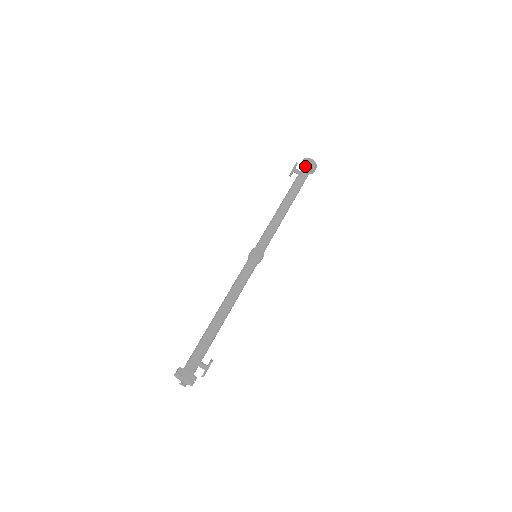
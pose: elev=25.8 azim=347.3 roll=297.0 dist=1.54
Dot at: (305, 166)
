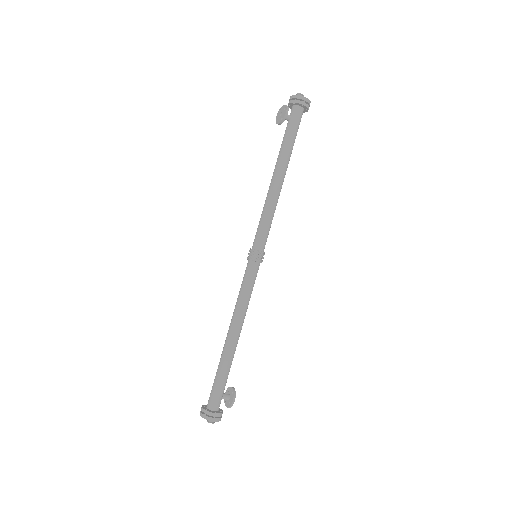
Dot at: (297, 108)
